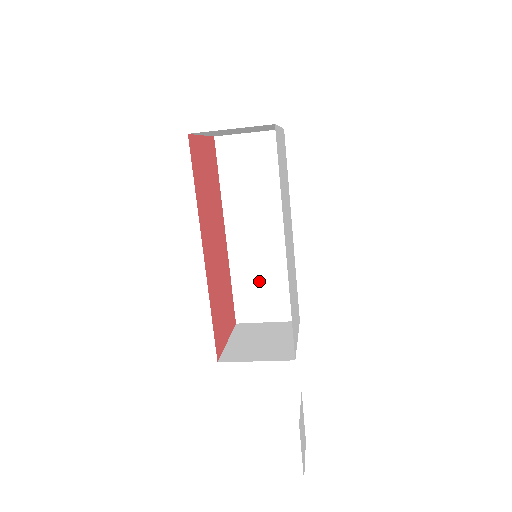
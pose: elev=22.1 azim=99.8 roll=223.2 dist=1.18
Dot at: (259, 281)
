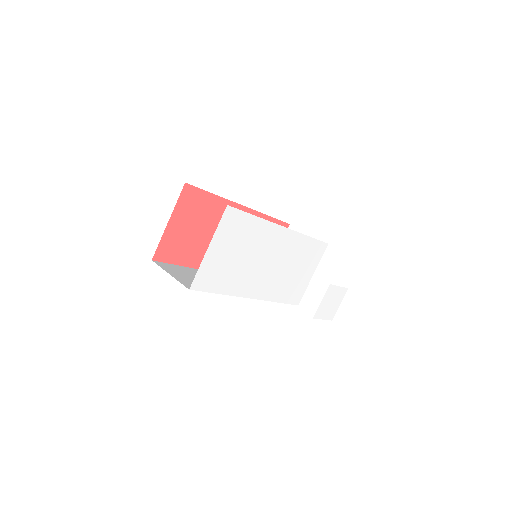
Dot at: occluded
